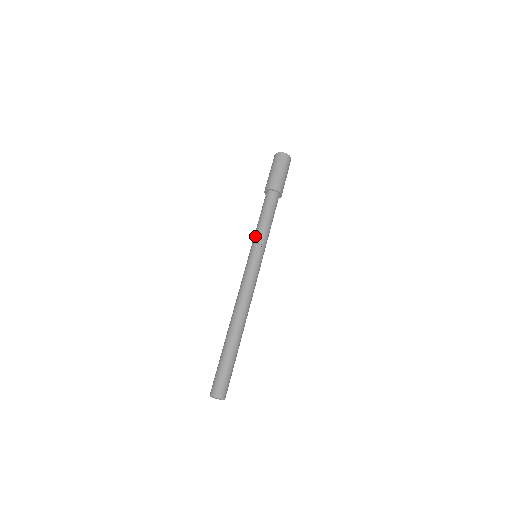
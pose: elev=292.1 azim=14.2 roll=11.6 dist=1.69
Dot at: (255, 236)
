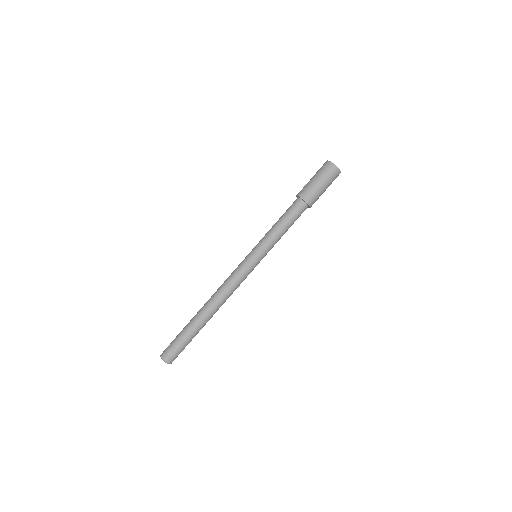
Dot at: (263, 238)
